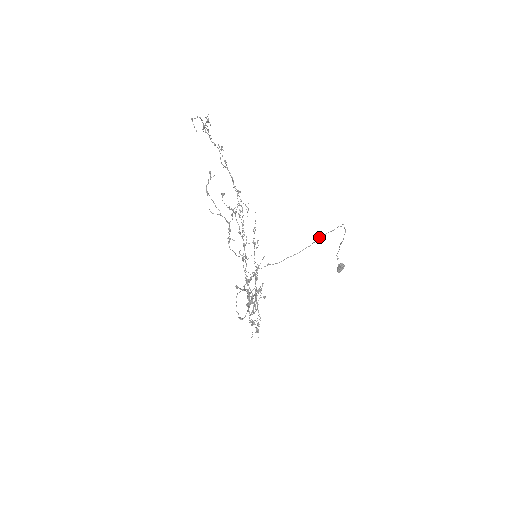
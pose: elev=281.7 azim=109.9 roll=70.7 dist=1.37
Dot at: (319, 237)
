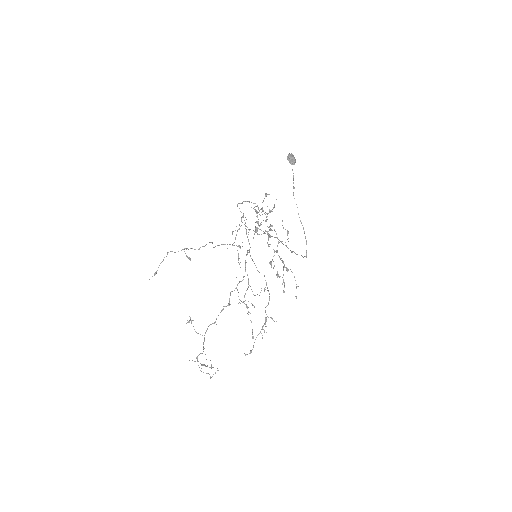
Dot at: occluded
